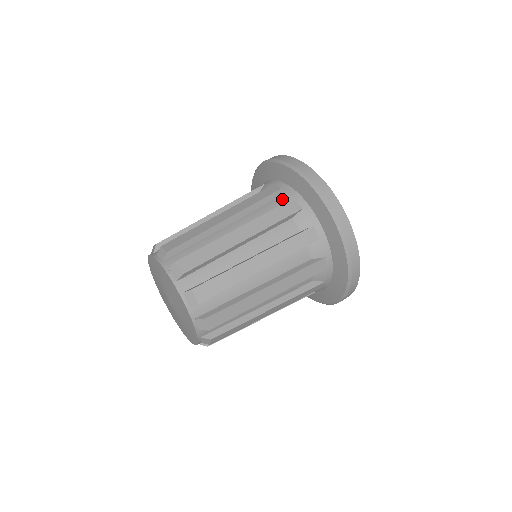
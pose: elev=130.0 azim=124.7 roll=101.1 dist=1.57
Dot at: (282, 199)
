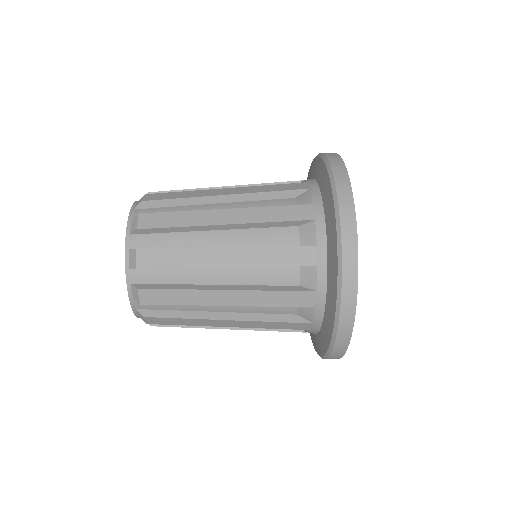
Dot at: occluded
